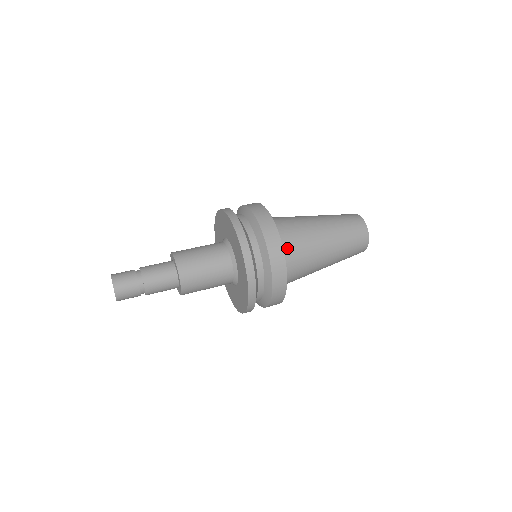
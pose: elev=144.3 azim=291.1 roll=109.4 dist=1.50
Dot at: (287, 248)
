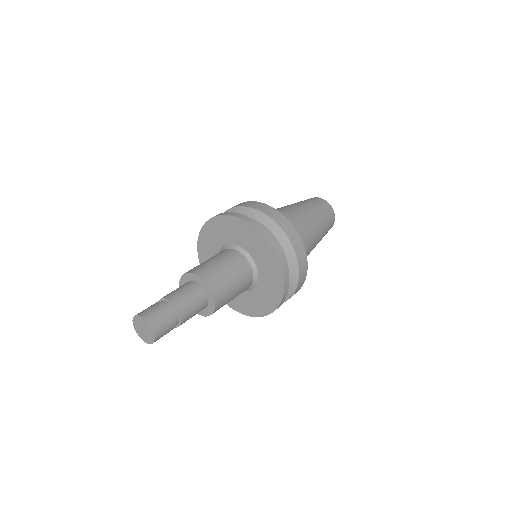
Dot at: occluded
